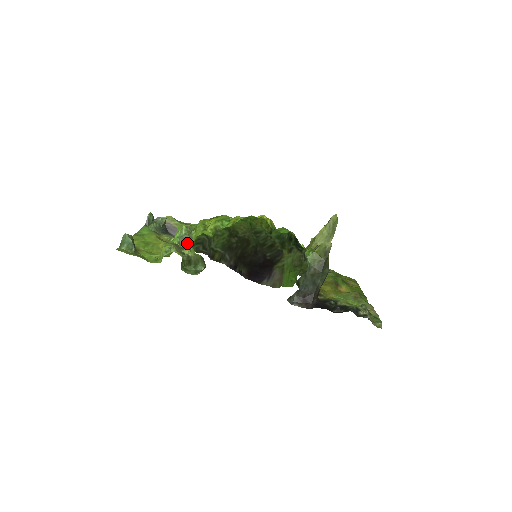
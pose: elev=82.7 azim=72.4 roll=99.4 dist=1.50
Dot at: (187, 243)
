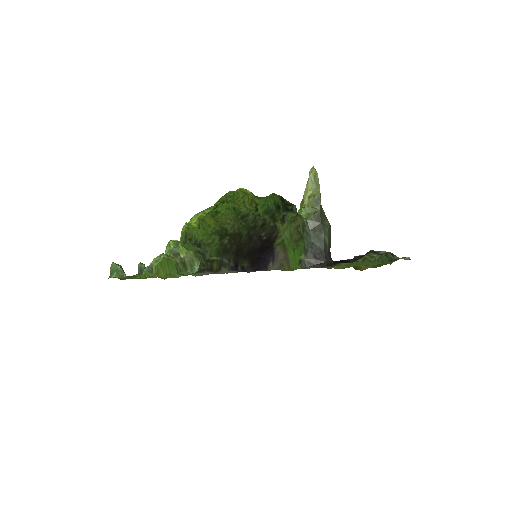
Dot at: (178, 255)
